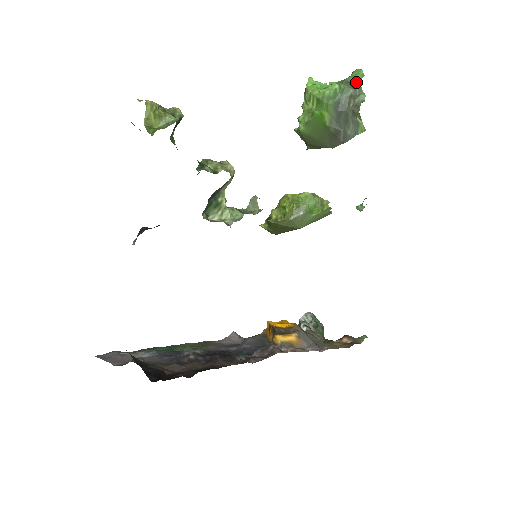
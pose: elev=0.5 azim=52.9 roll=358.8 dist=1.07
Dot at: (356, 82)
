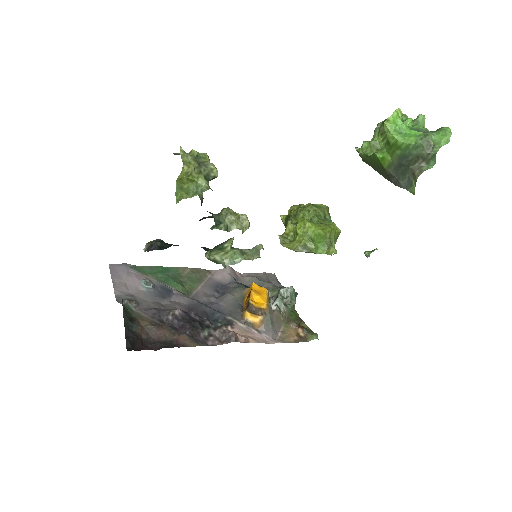
Dot at: (435, 146)
